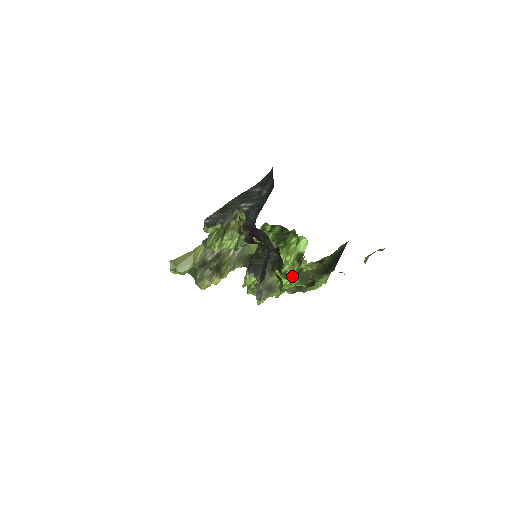
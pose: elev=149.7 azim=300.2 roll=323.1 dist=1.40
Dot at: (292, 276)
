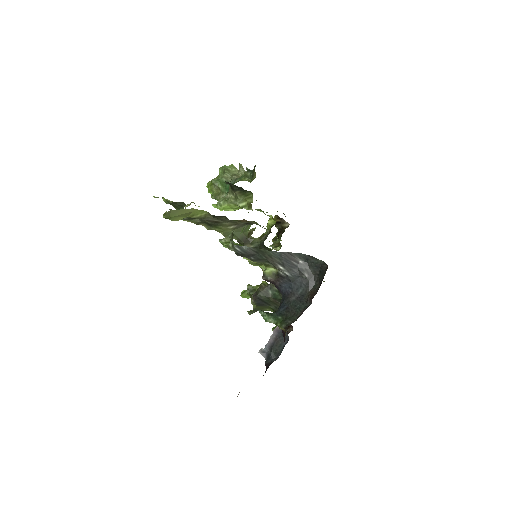
Dot at: occluded
